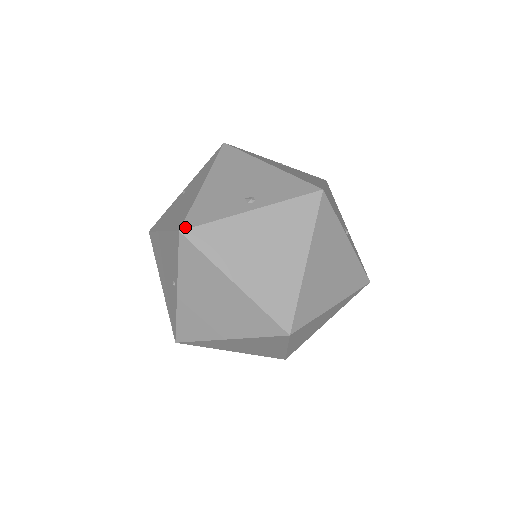
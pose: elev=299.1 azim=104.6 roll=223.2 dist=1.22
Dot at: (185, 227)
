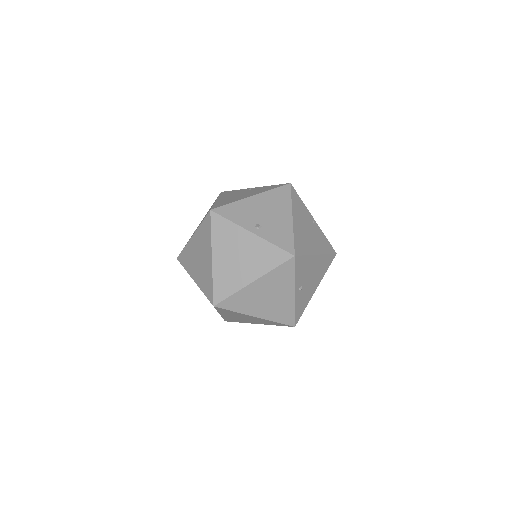
Dot at: (215, 210)
